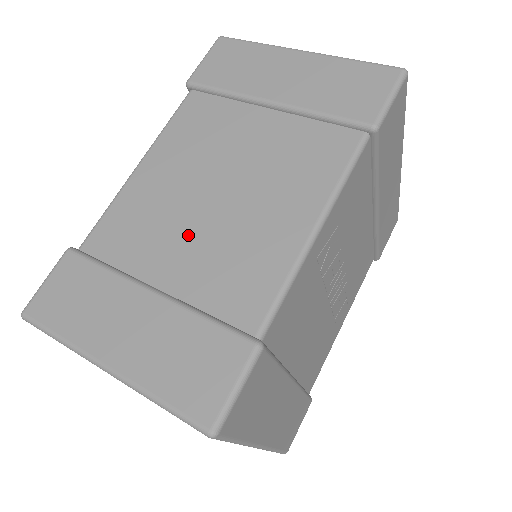
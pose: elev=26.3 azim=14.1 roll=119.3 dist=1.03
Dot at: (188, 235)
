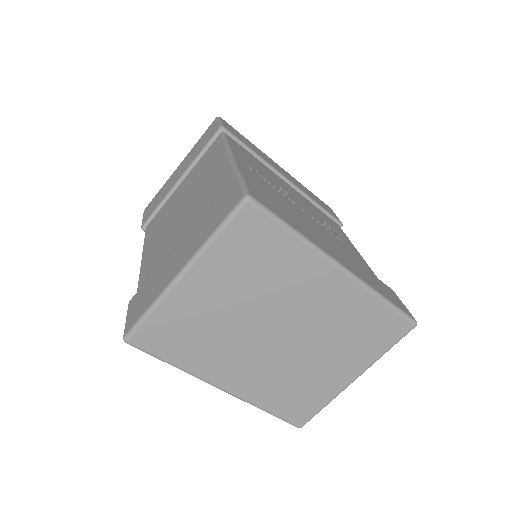
Dot at: (181, 224)
